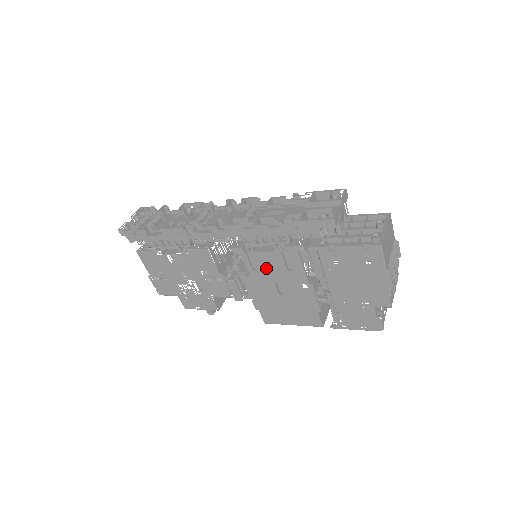
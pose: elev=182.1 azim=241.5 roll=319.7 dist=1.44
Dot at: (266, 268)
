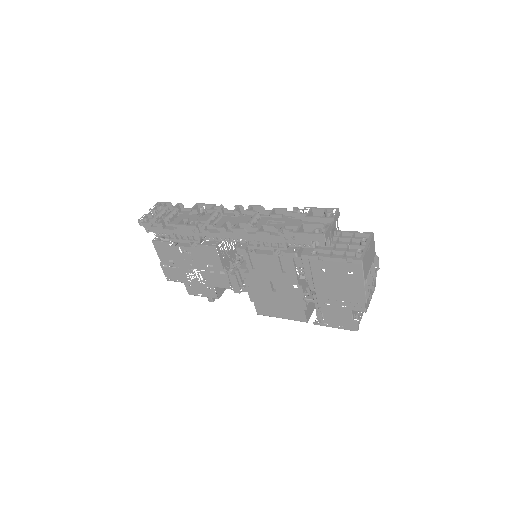
Dot at: (264, 268)
